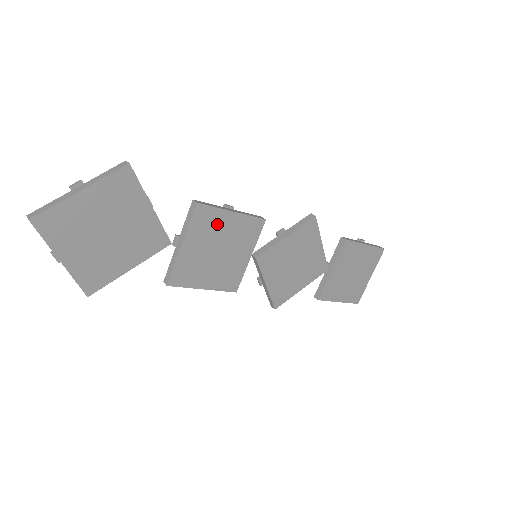
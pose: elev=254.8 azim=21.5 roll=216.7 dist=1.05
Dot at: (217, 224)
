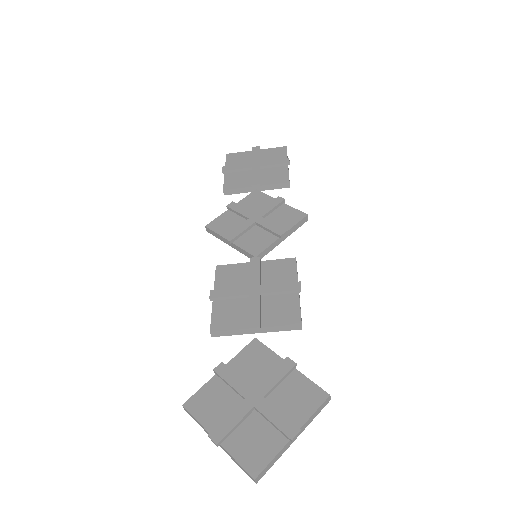
Dot at: occluded
